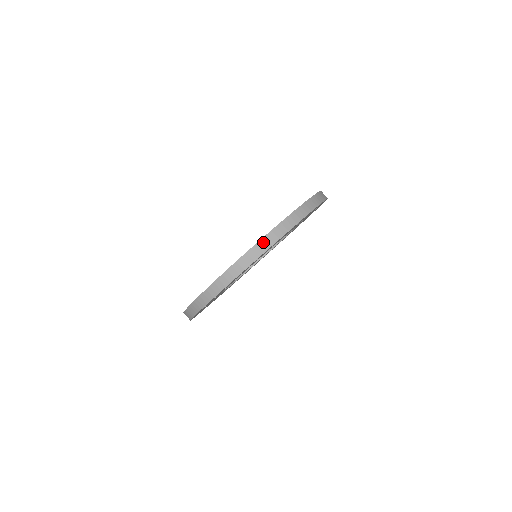
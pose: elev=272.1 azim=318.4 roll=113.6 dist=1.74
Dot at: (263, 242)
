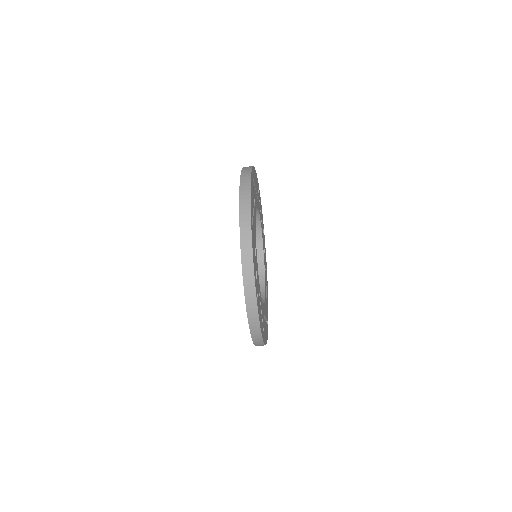
Dot at: (253, 330)
